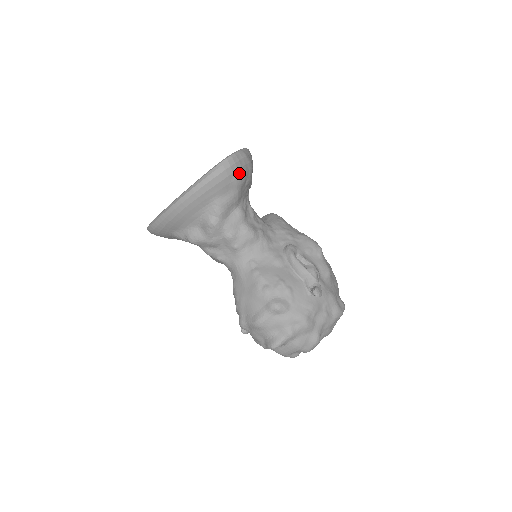
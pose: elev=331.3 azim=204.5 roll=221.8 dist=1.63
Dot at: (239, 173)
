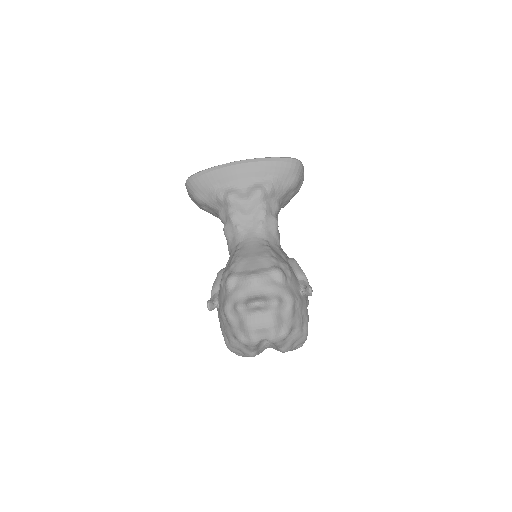
Dot at: (299, 177)
